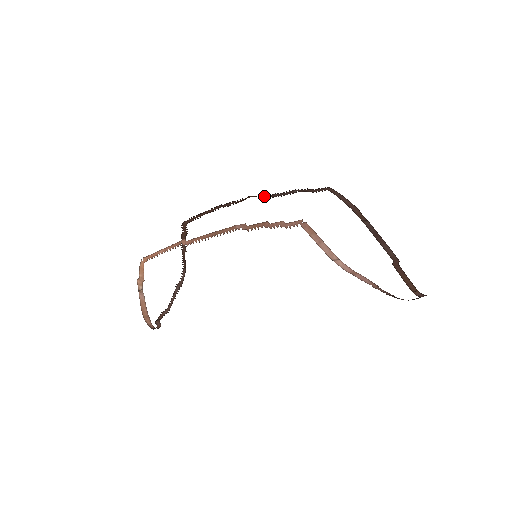
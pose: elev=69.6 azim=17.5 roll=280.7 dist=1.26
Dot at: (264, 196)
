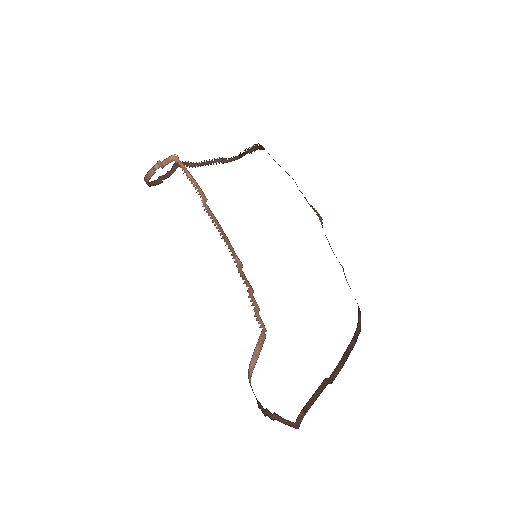
Dot at: occluded
